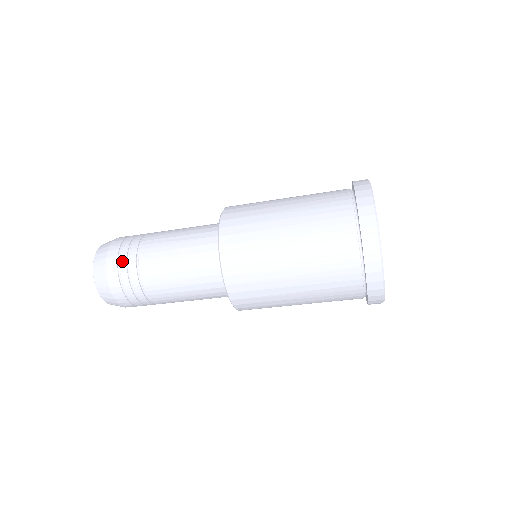
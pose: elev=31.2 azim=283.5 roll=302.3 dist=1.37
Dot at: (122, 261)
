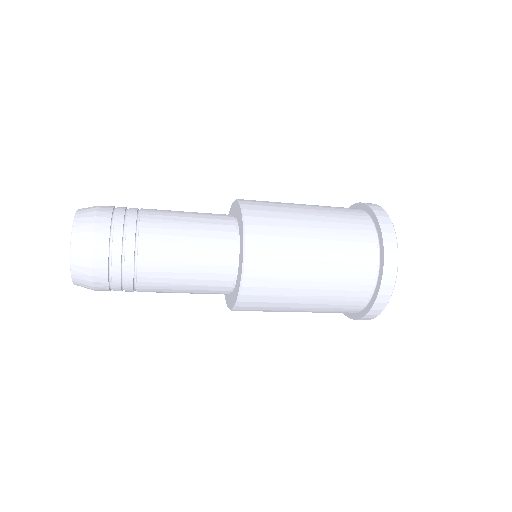
Dot at: (117, 231)
